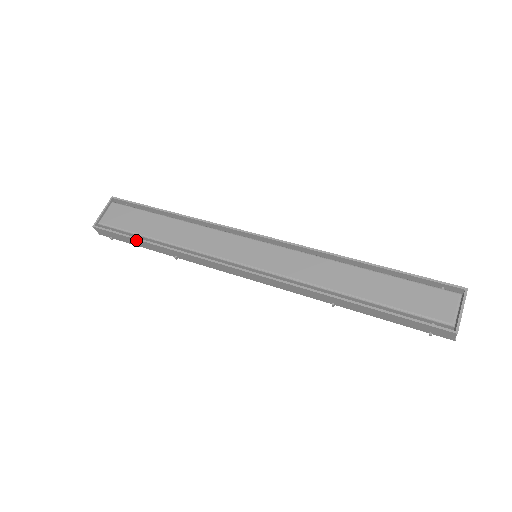
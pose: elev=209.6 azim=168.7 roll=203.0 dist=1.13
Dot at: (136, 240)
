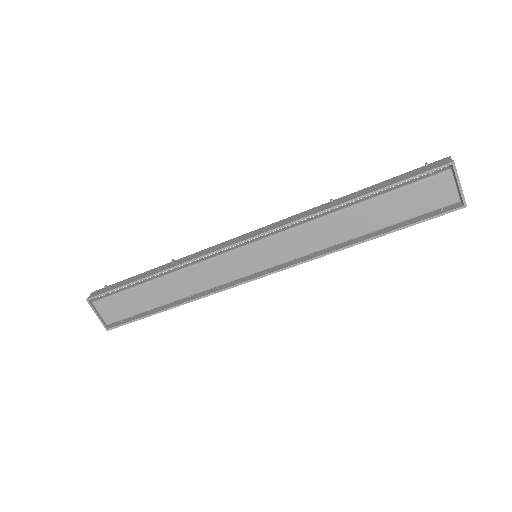
Dot at: occluded
